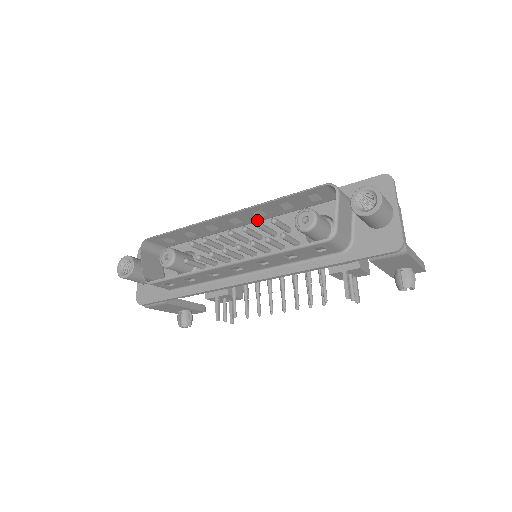
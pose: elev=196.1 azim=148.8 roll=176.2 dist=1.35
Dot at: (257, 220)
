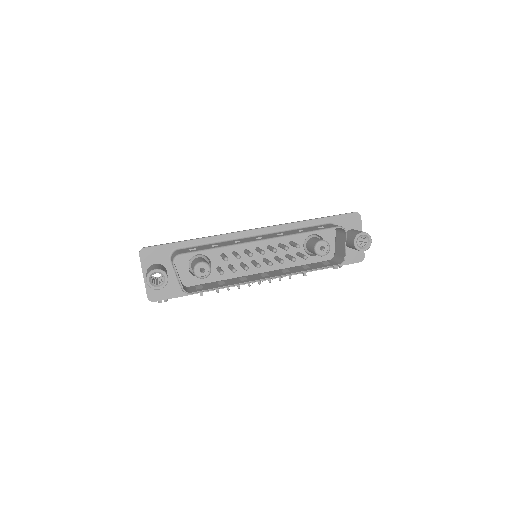
Dot at: occluded
